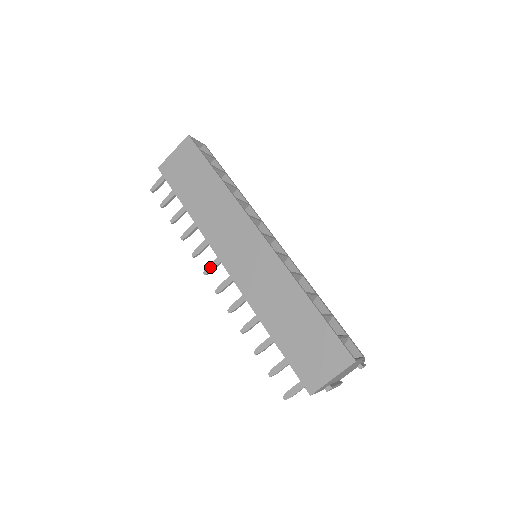
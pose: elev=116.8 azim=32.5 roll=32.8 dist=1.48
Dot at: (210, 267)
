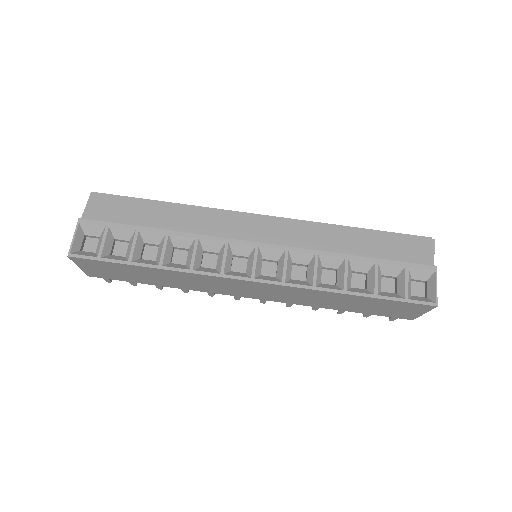
Dot at: (236, 297)
